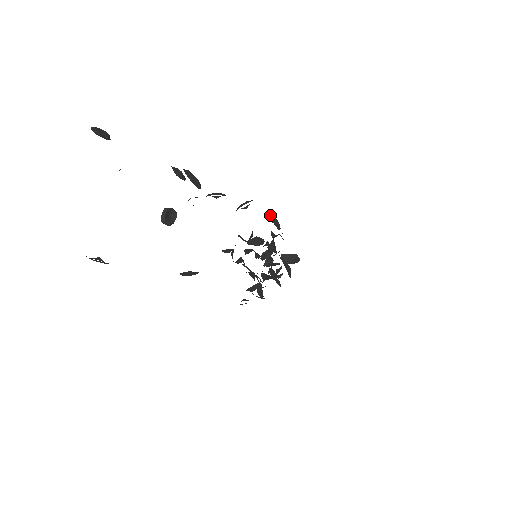
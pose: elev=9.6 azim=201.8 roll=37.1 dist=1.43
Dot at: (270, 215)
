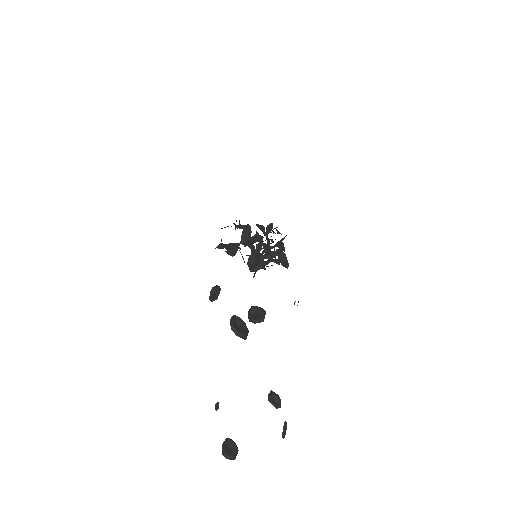
Dot at: (281, 262)
